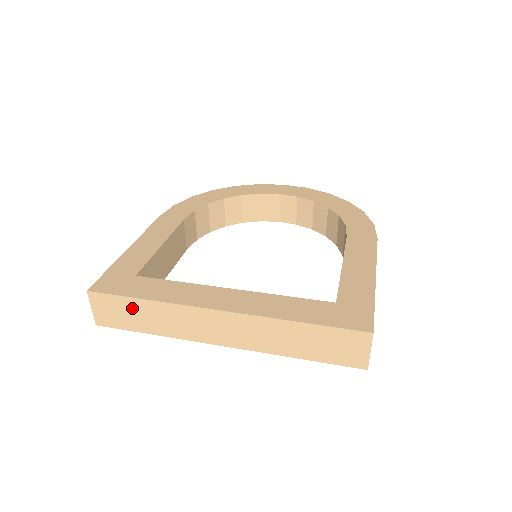
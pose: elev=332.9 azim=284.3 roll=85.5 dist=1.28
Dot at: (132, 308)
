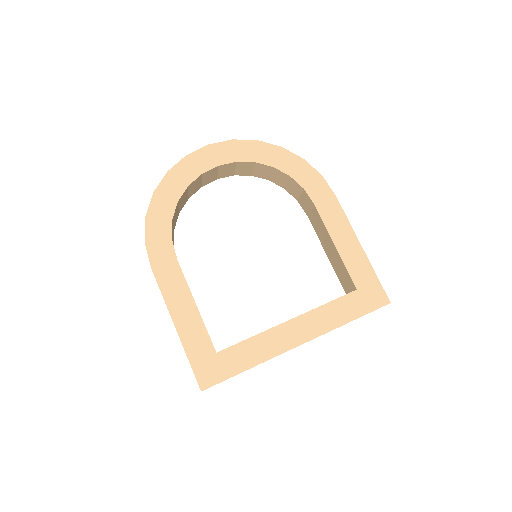
Dot at: occluded
